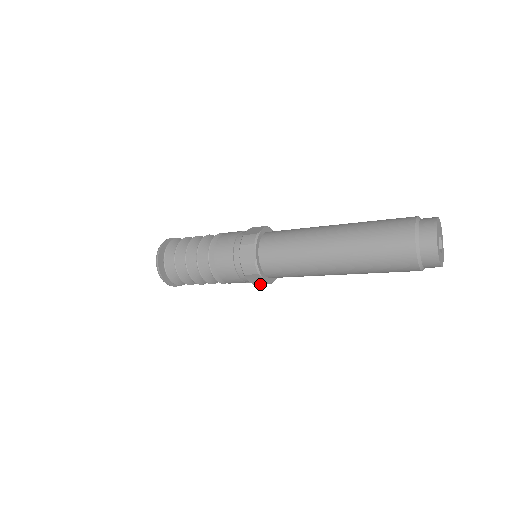
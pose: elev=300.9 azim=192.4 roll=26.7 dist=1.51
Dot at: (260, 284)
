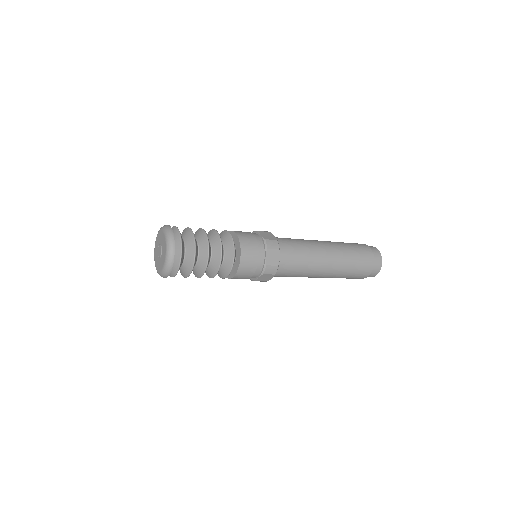
Dot at: (270, 268)
